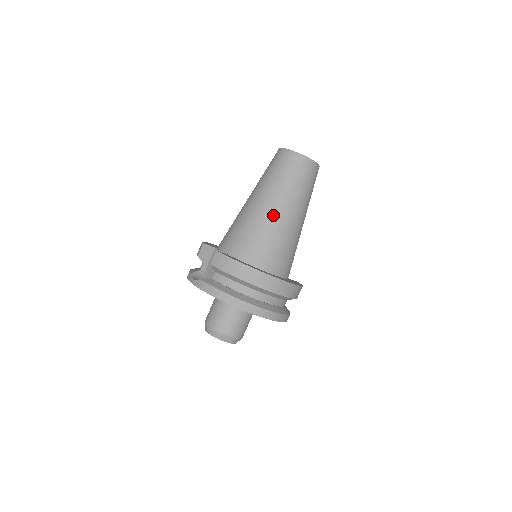
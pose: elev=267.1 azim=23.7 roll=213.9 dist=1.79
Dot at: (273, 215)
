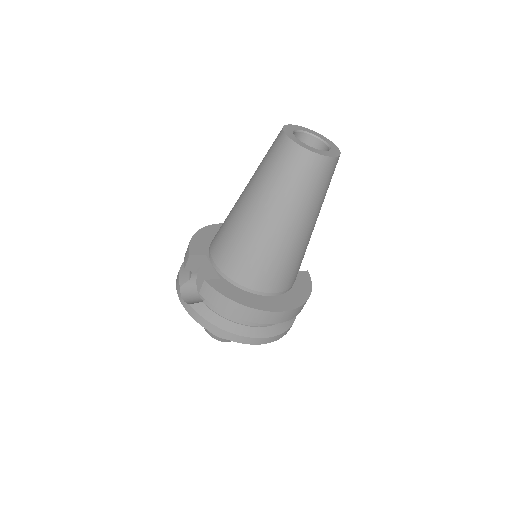
Dot at: (274, 235)
